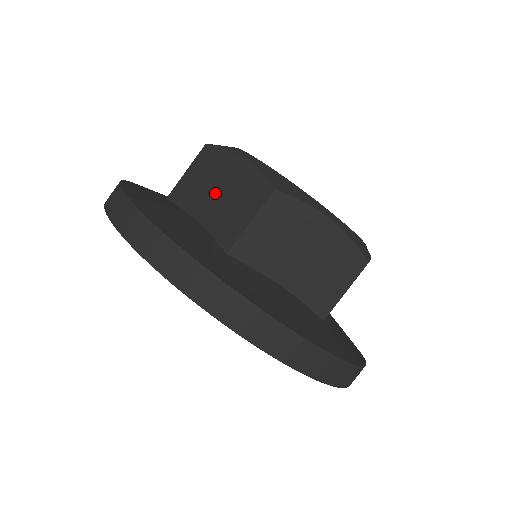
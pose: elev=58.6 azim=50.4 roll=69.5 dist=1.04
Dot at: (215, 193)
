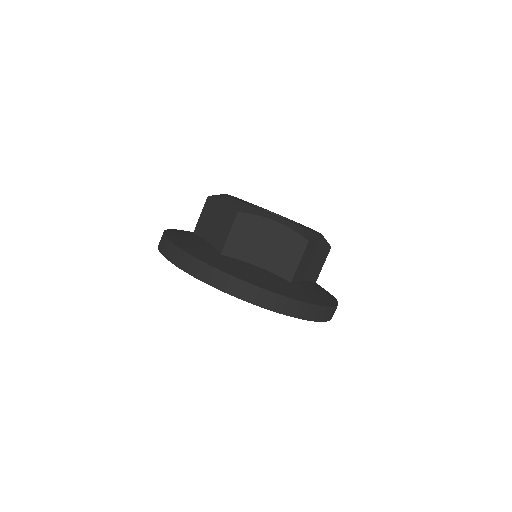
Dot at: (213, 223)
